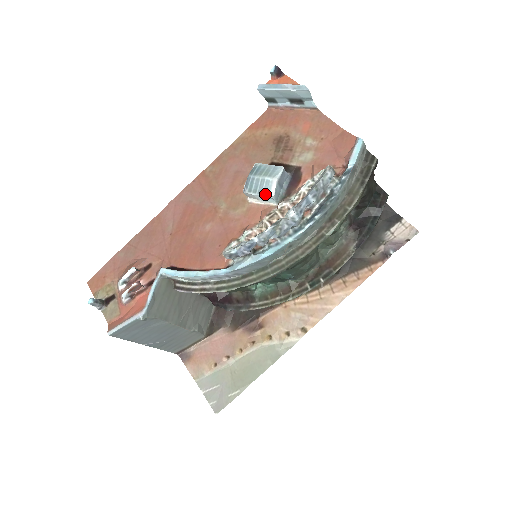
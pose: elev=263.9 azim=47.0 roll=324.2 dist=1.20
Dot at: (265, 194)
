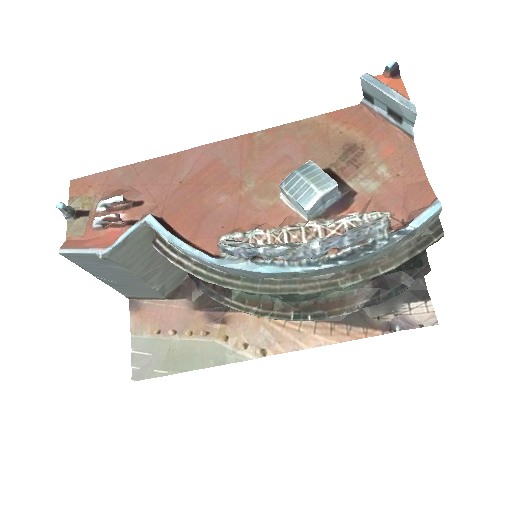
Dot at: (301, 202)
